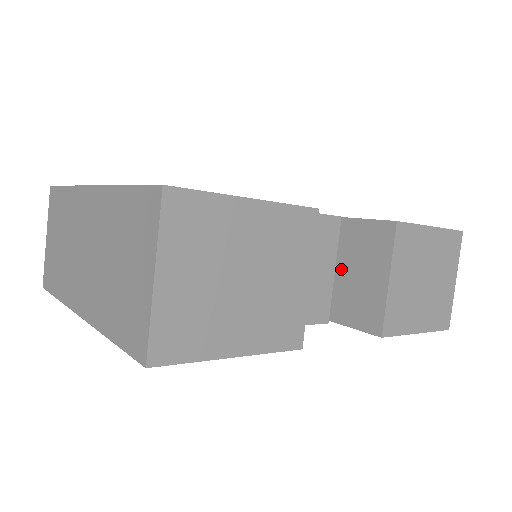
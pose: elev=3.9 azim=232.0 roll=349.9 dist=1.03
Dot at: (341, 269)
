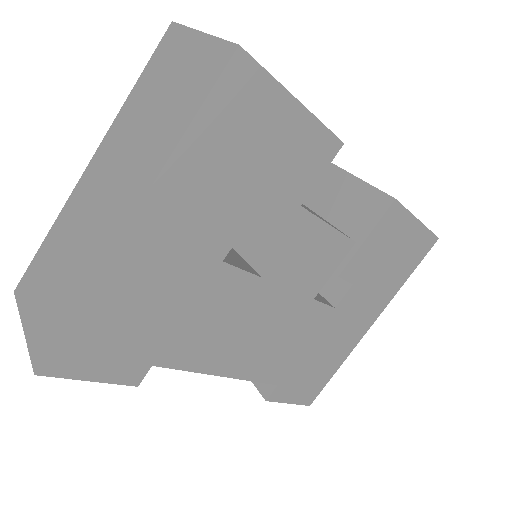
Dot at: occluded
